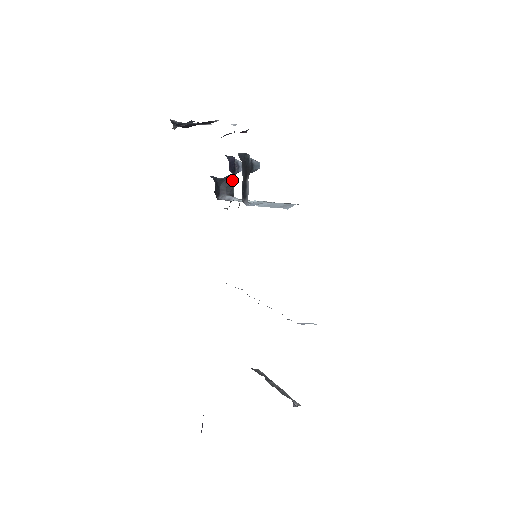
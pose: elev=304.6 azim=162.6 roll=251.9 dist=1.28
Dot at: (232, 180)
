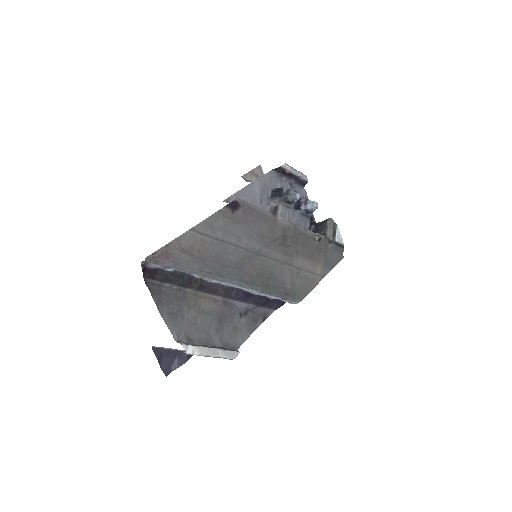
Dot at: (326, 222)
